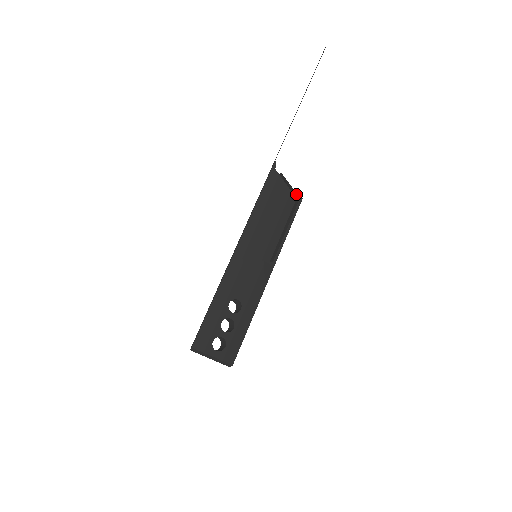
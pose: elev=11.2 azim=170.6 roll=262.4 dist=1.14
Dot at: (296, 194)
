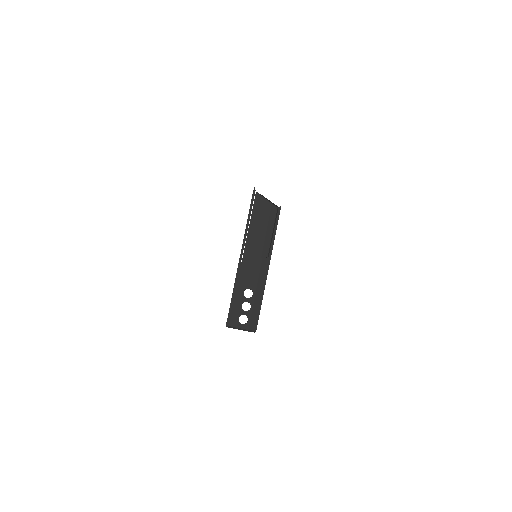
Dot at: (275, 205)
